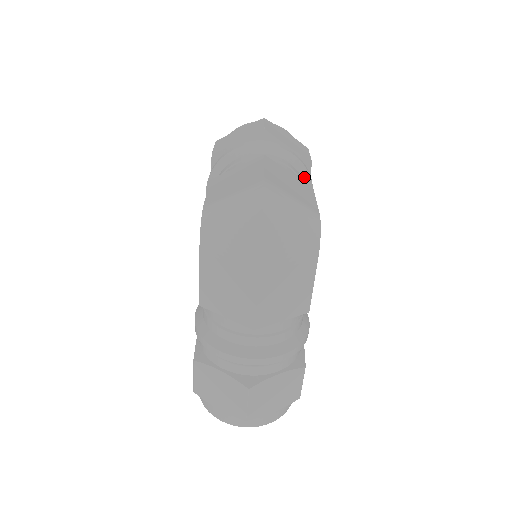
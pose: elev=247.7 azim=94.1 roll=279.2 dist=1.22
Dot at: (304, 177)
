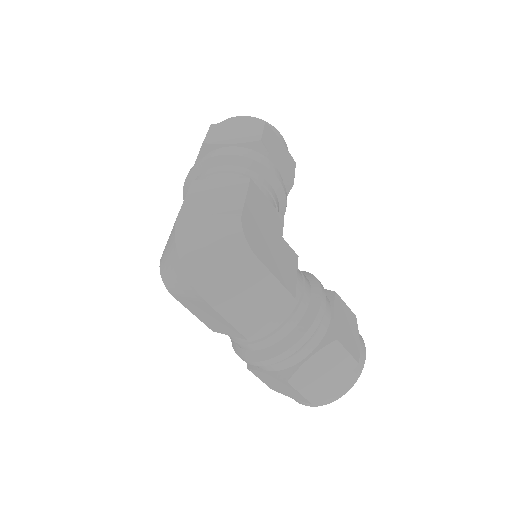
Dot at: (250, 167)
